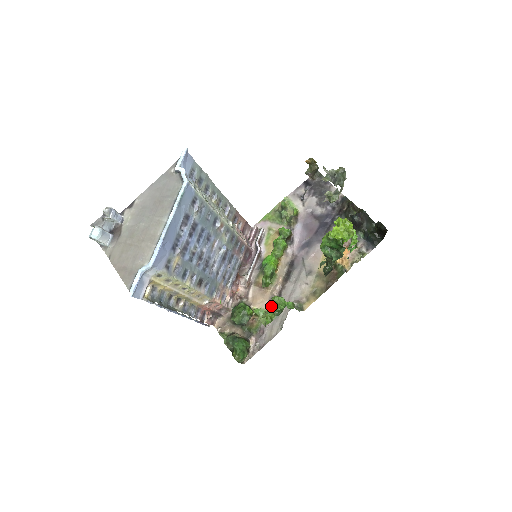
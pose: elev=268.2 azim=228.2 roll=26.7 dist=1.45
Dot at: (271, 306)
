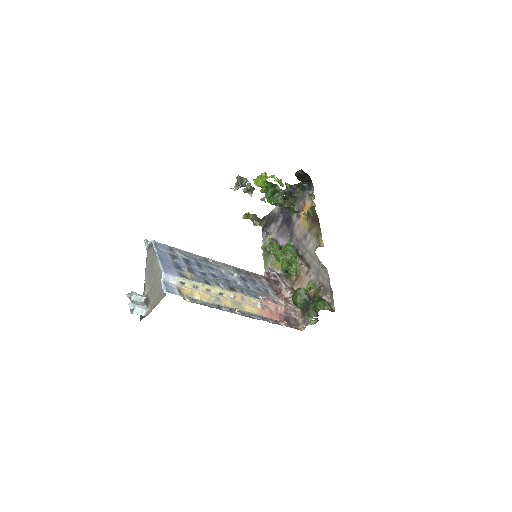
Dot at: (287, 254)
